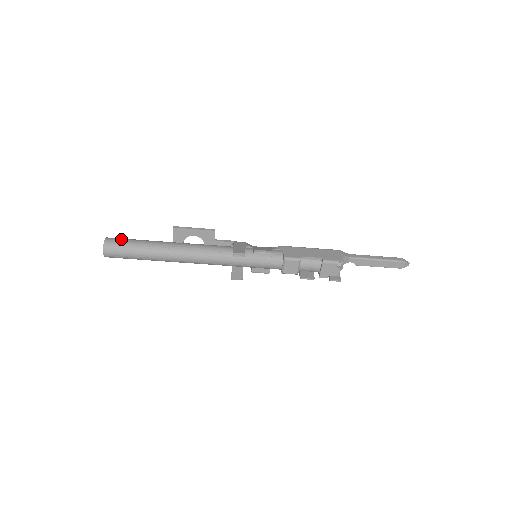
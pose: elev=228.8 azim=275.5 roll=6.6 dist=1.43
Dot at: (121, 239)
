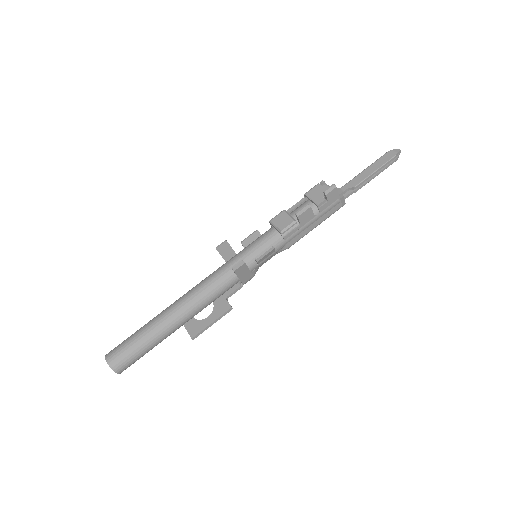
Dot at: occluded
